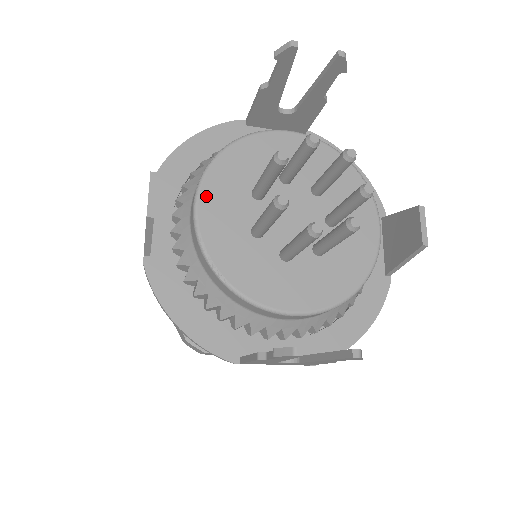
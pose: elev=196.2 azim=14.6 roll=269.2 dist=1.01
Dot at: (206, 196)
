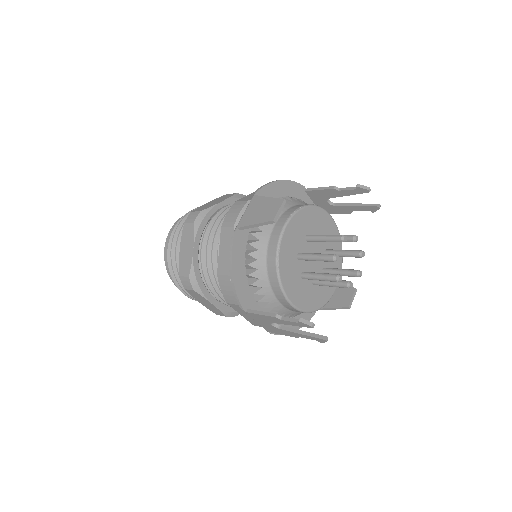
Dot at: (291, 224)
